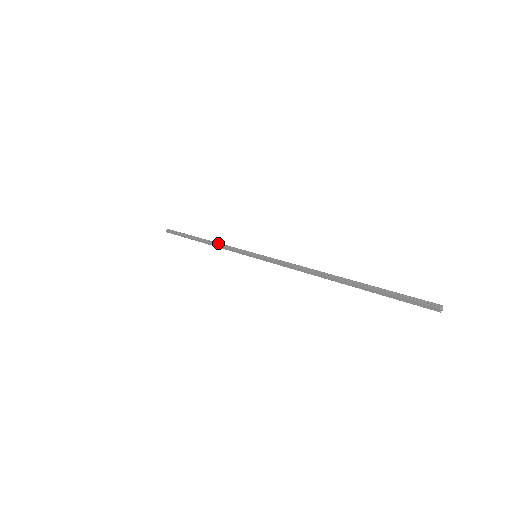
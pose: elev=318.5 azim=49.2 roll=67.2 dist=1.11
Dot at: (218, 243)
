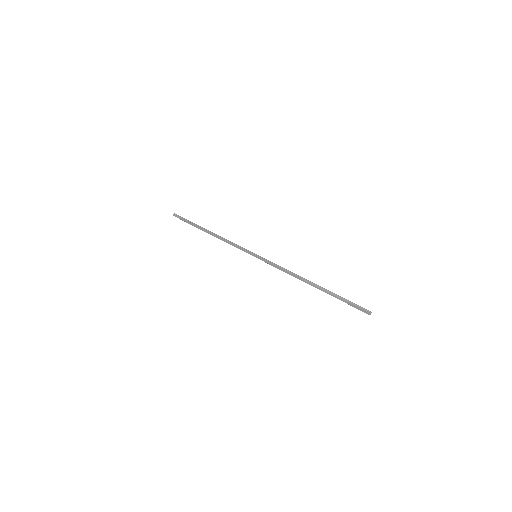
Dot at: (224, 238)
